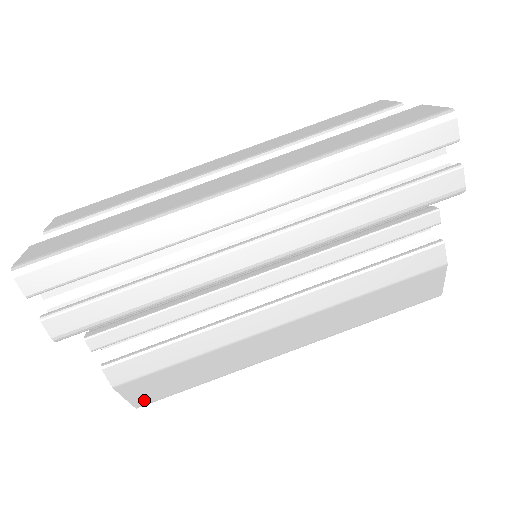
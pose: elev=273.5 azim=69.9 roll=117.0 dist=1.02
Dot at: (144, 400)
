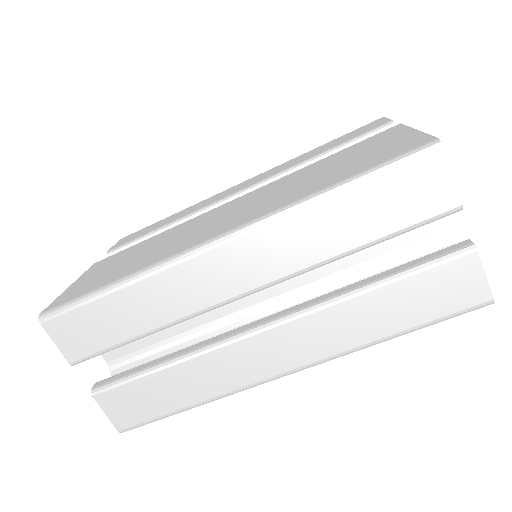
Dot at: occluded
